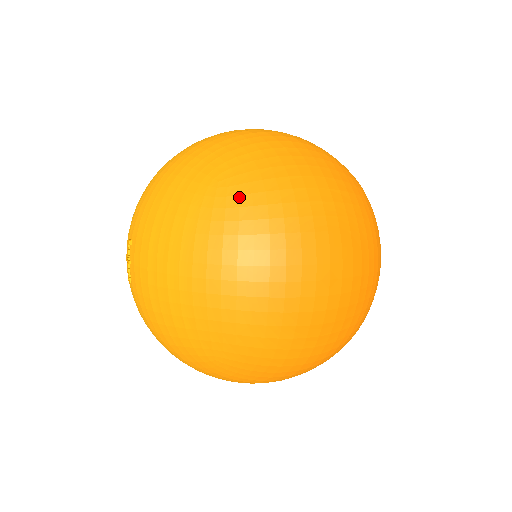
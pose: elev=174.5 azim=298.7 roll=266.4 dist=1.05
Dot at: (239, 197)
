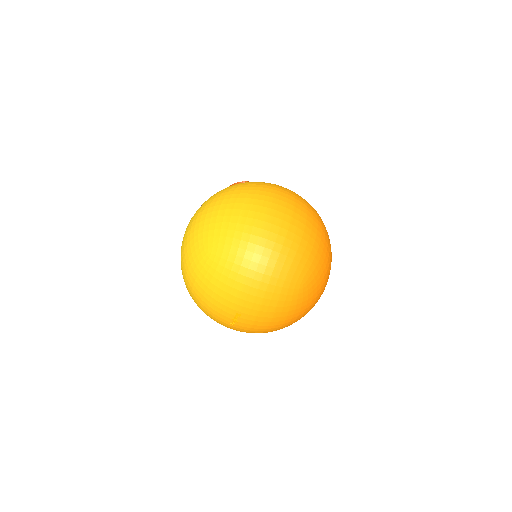
Dot at: (312, 287)
